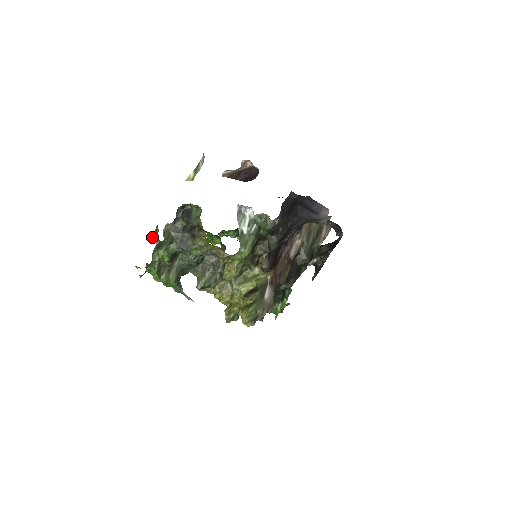
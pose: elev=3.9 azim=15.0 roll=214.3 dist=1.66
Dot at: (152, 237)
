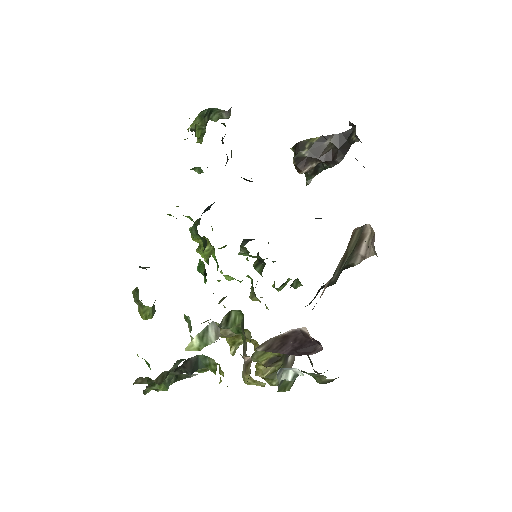
Dot at: occluded
